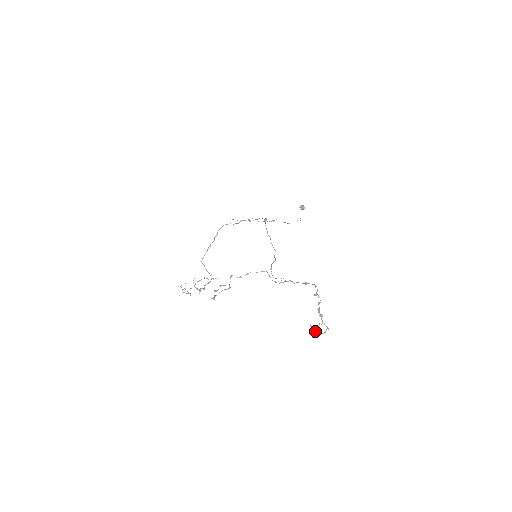
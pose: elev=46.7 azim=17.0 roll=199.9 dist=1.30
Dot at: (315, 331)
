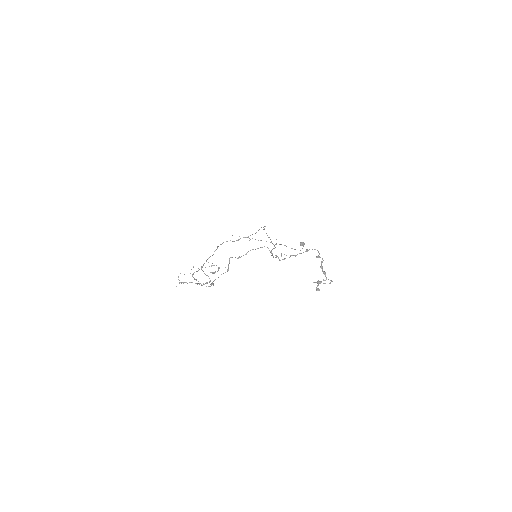
Dot at: (319, 281)
